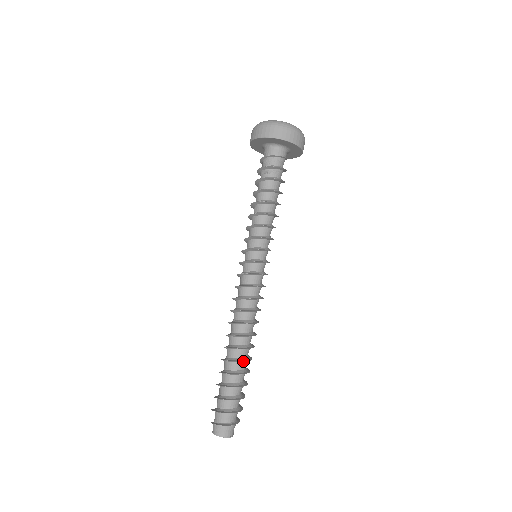
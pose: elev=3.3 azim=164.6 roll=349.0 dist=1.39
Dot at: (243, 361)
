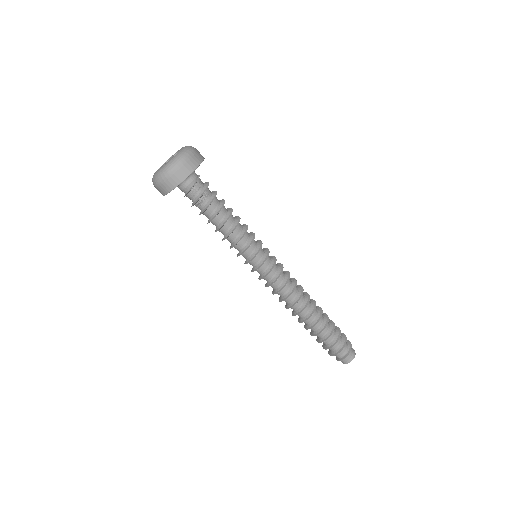
Dot at: (320, 320)
